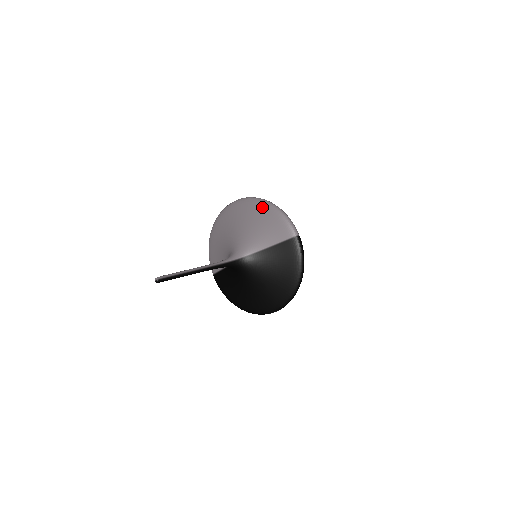
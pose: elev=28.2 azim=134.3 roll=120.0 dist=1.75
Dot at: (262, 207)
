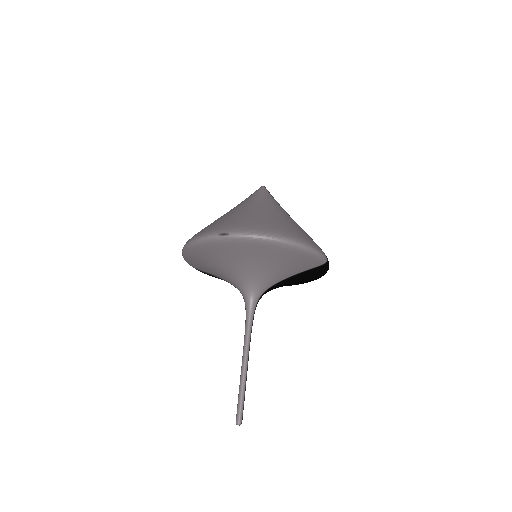
Dot at: (281, 250)
